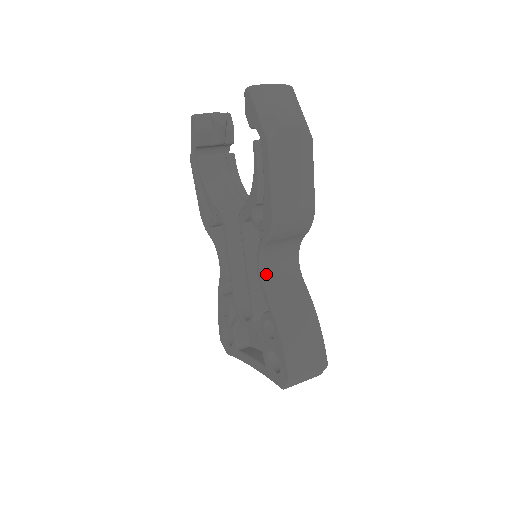
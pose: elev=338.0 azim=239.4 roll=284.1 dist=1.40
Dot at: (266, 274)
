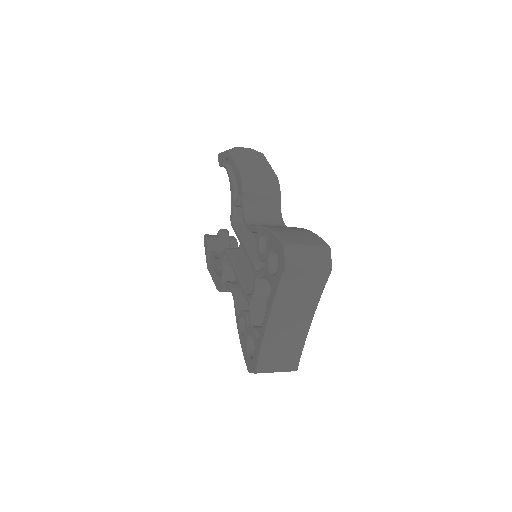
Dot at: (253, 223)
